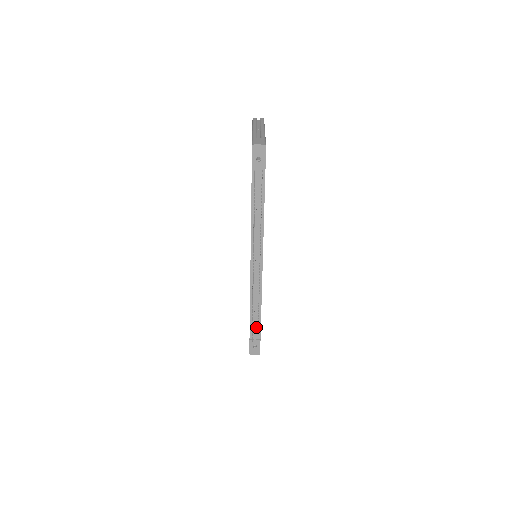
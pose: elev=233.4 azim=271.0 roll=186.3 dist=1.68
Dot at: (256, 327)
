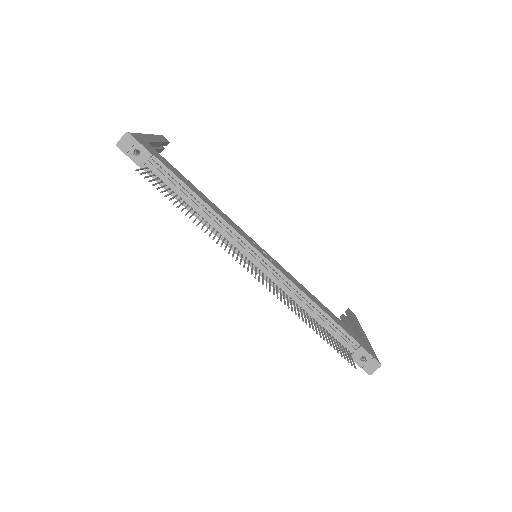
Dot at: (339, 335)
